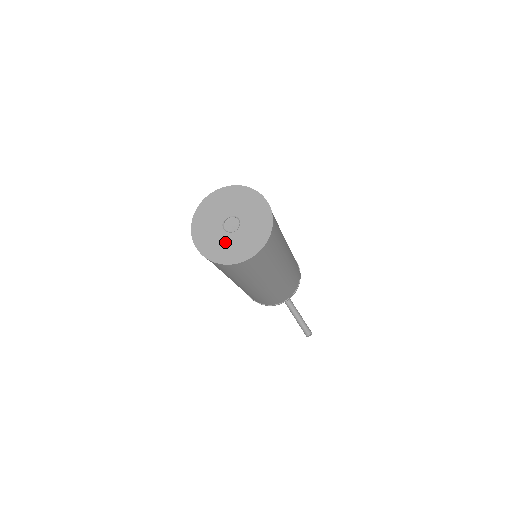
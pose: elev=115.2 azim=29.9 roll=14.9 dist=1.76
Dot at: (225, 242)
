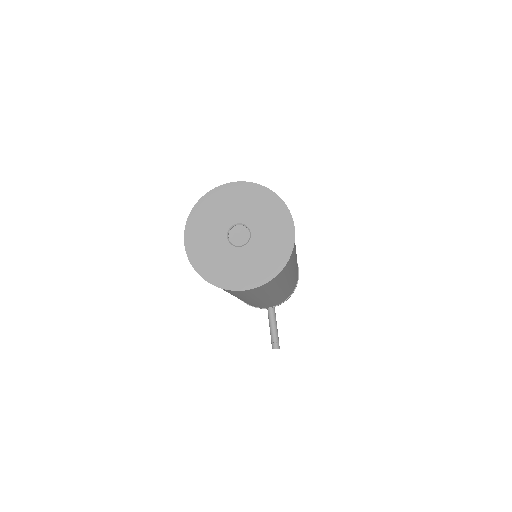
Dot at: (221, 254)
